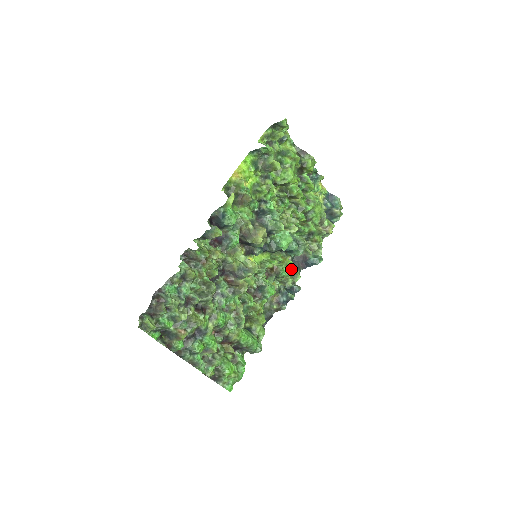
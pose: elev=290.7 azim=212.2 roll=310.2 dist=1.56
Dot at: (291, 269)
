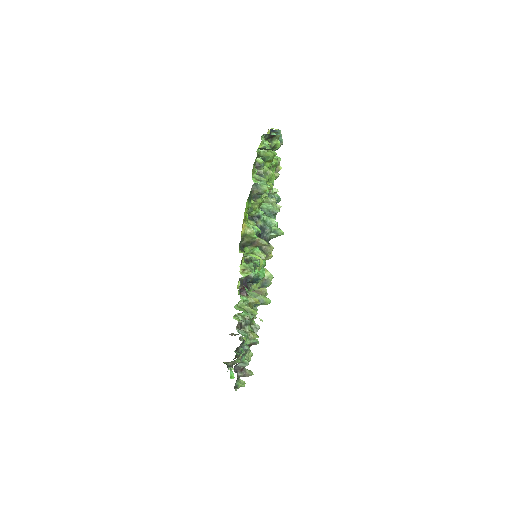
Dot at: occluded
